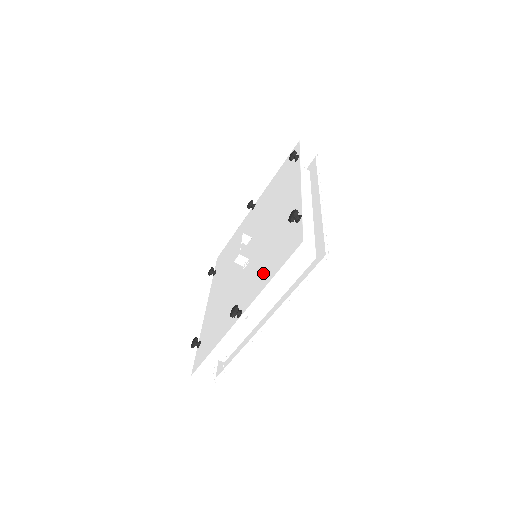
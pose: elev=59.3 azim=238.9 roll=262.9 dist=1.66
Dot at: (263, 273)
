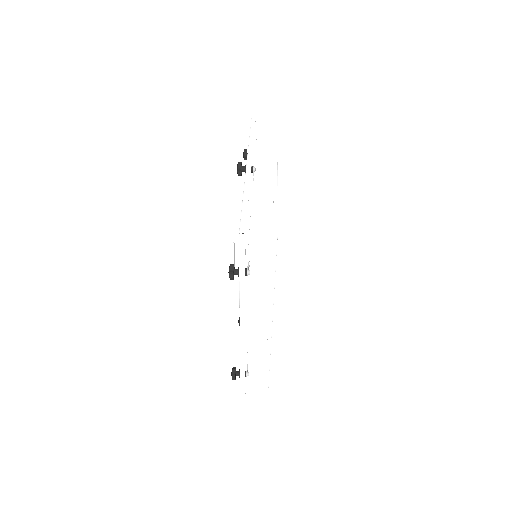
Dot at: occluded
